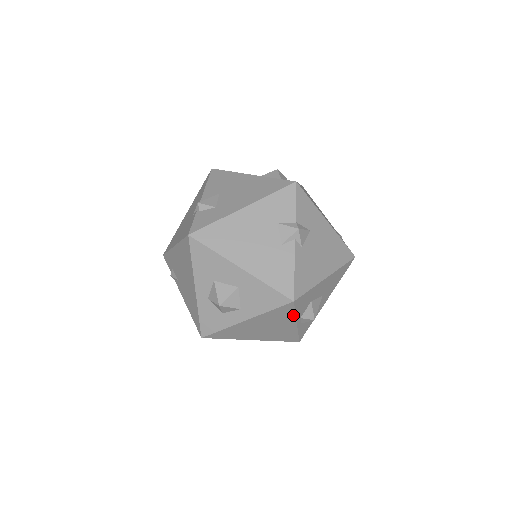
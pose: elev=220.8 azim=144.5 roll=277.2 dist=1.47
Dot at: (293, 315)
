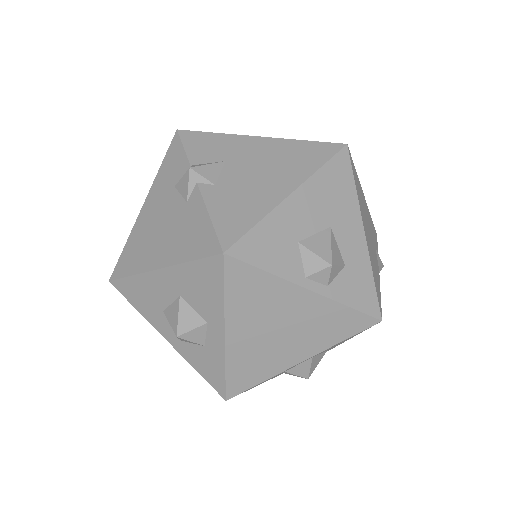
Dot at: (272, 278)
